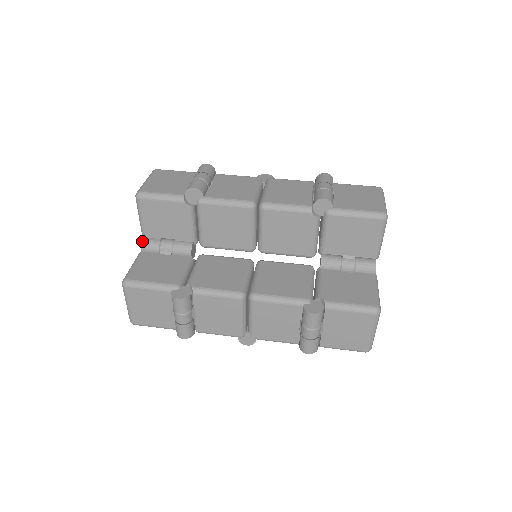
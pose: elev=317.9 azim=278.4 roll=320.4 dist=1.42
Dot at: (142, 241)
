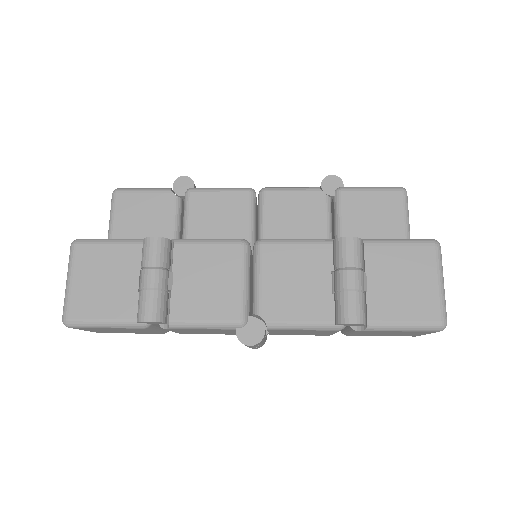
Dot at: occluded
